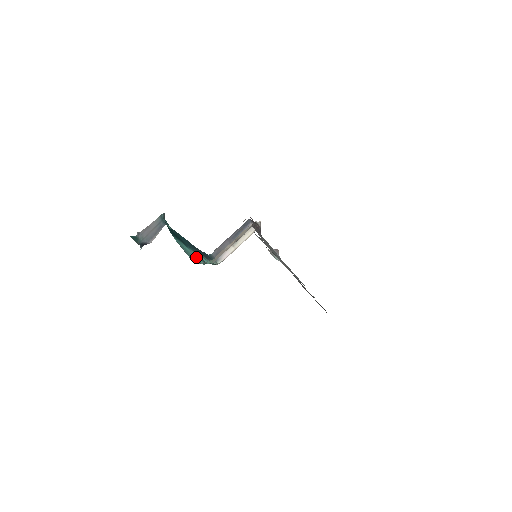
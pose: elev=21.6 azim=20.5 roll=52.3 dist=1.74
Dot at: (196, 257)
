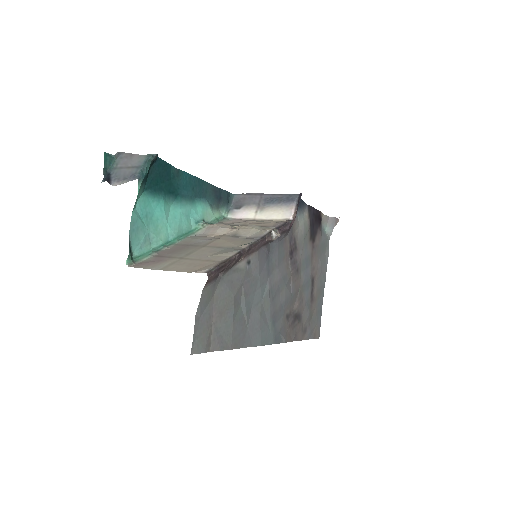
Dot at: (169, 226)
